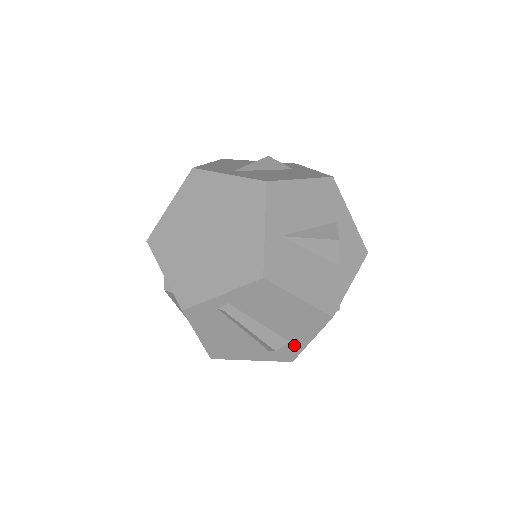
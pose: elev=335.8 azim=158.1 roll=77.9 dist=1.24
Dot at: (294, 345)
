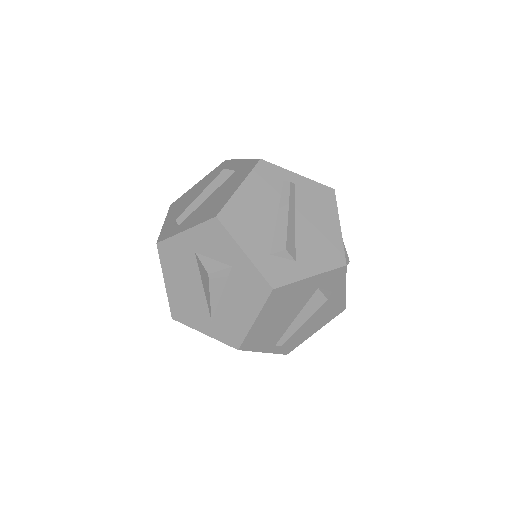
Dot at: (295, 268)
